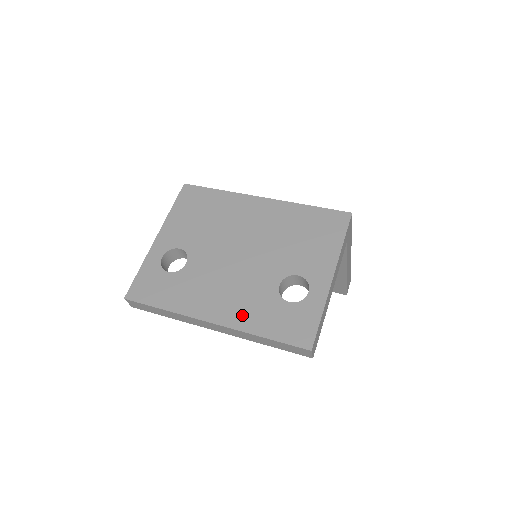
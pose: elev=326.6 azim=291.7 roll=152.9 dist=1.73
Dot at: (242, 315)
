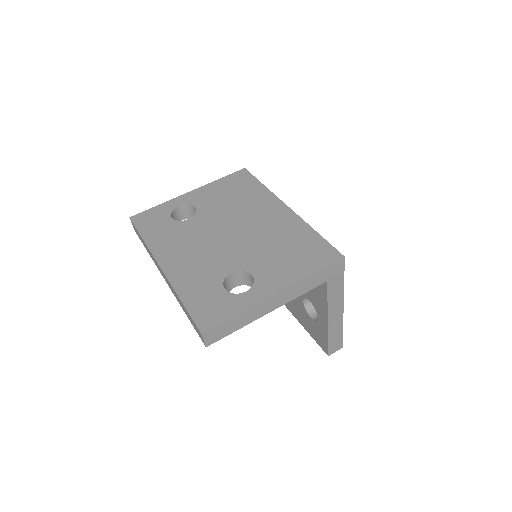
Dot at: (184, 275)
